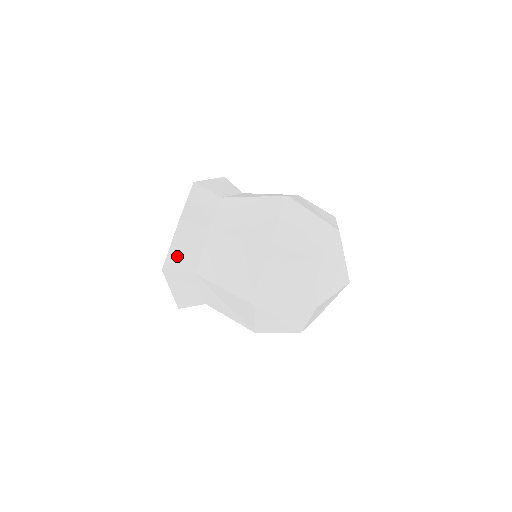
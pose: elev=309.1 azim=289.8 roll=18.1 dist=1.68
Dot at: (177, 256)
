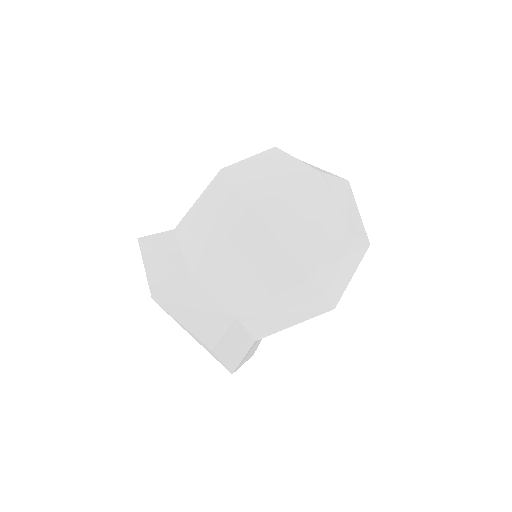
Dot at: (233, 358)
